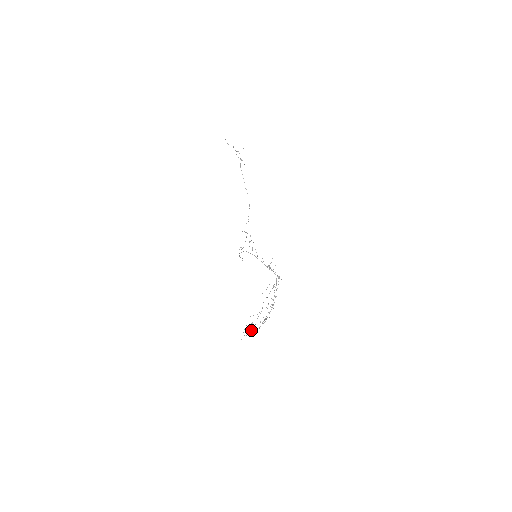
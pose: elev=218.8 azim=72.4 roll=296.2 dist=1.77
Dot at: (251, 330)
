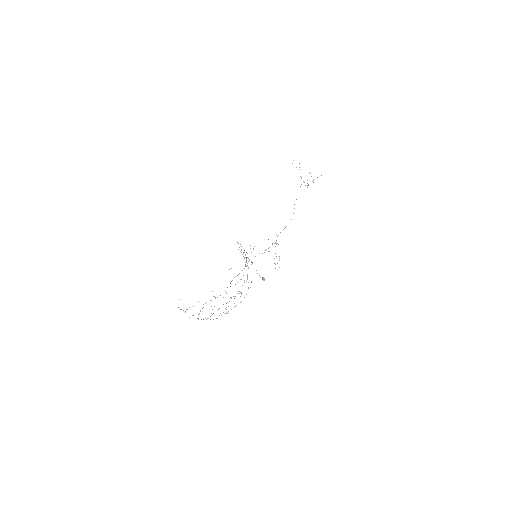
Dot at: occluded
